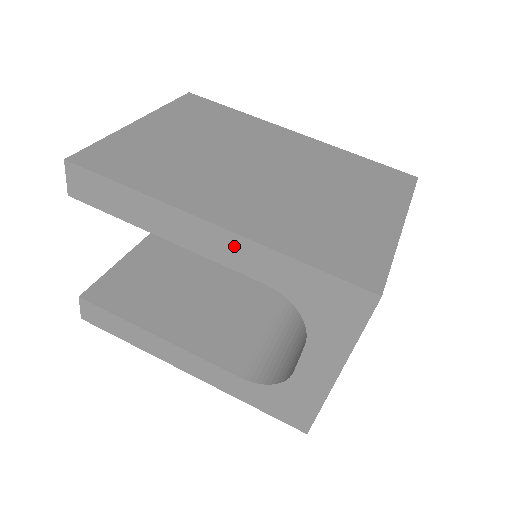
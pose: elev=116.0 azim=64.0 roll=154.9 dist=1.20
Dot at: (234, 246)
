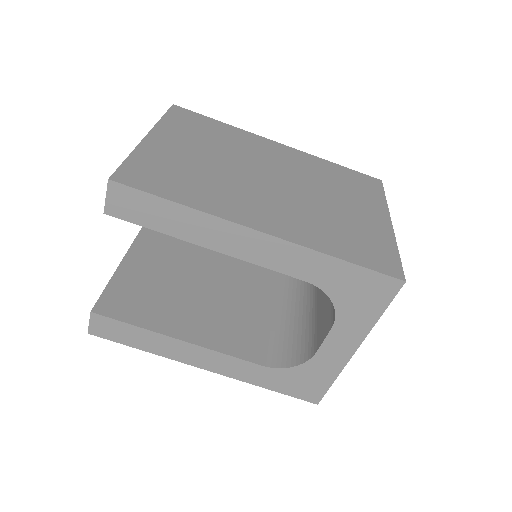
Dot at: (281, 251)
